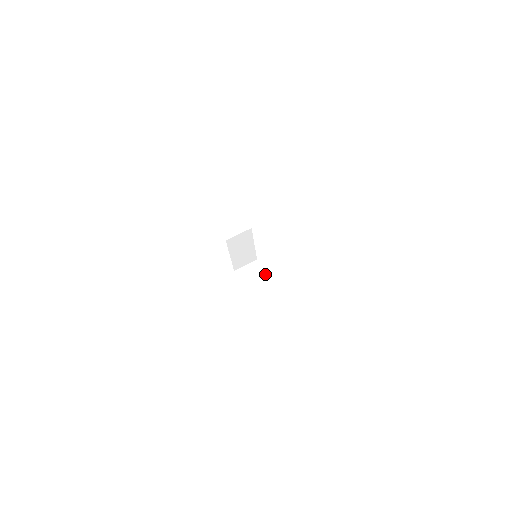
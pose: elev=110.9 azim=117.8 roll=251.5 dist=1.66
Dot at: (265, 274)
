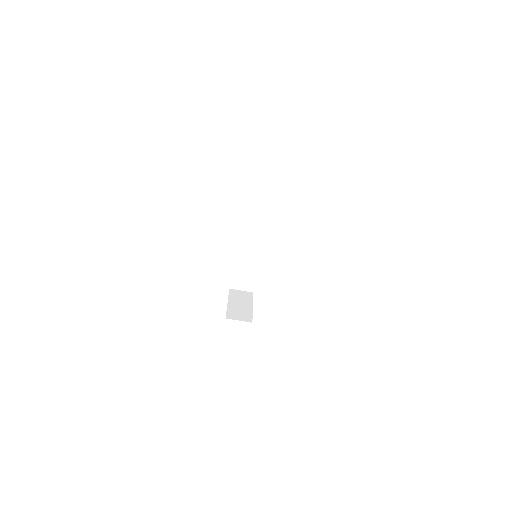
Dot at: (267, 226)
